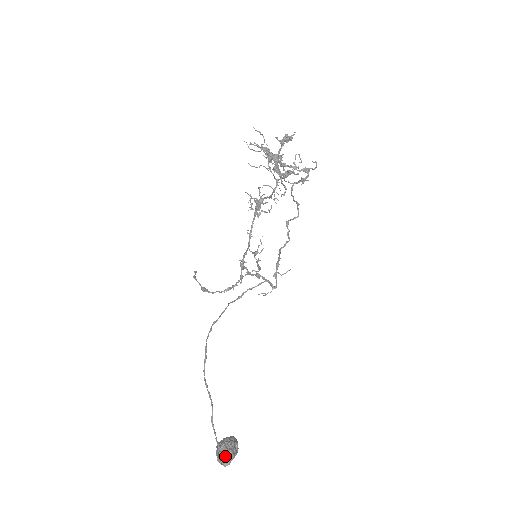
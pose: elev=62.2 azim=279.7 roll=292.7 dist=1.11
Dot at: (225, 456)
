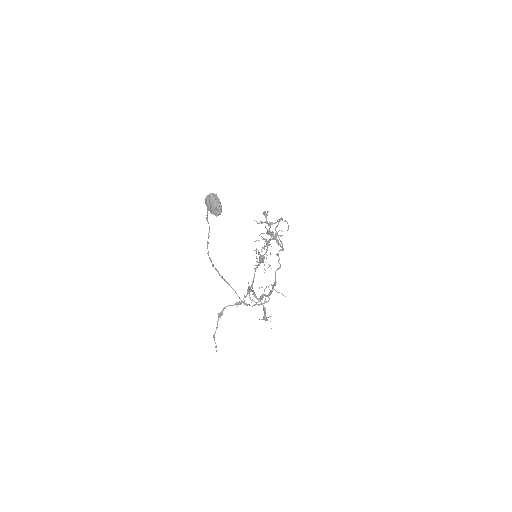
Dot at: occluded
